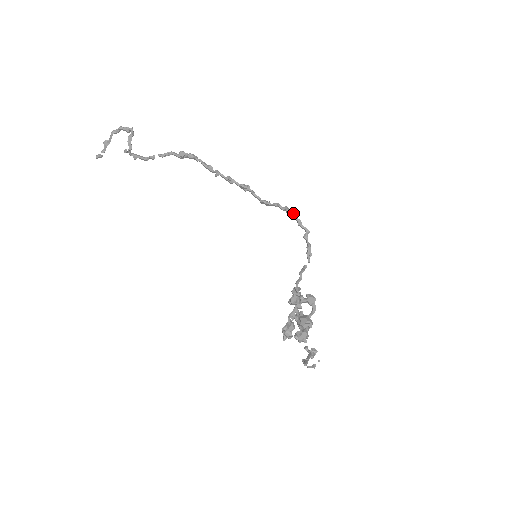
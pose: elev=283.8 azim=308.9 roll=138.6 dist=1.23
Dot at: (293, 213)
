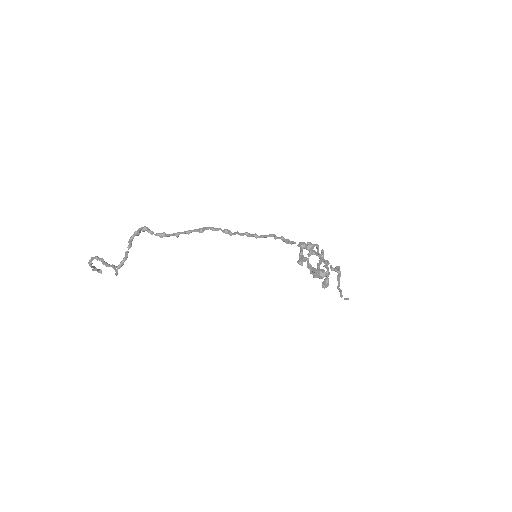
Dot at: (254, 235)
